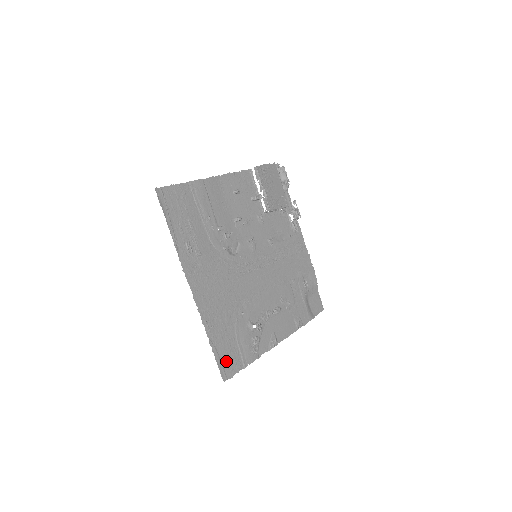
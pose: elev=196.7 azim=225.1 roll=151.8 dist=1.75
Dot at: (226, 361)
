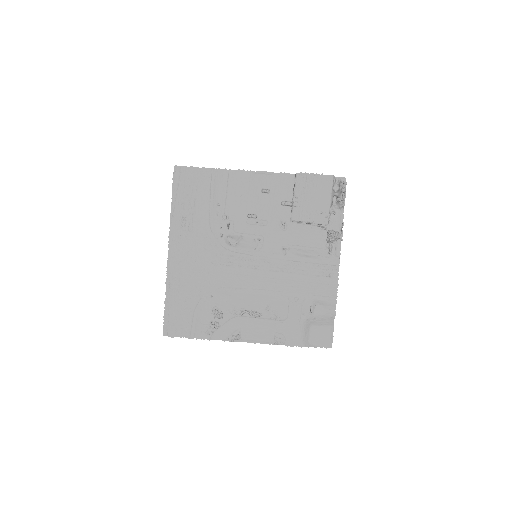
Dot at: (174, 322)
